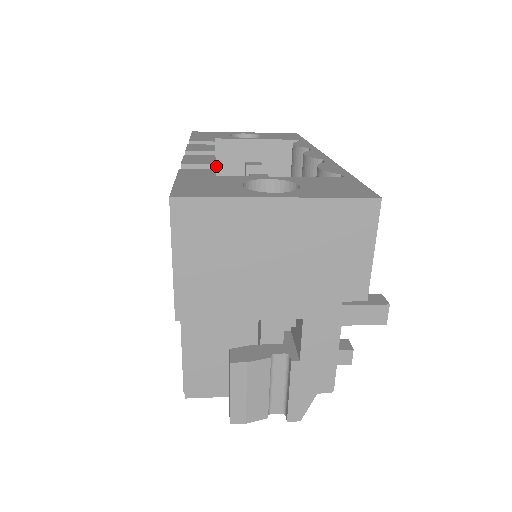
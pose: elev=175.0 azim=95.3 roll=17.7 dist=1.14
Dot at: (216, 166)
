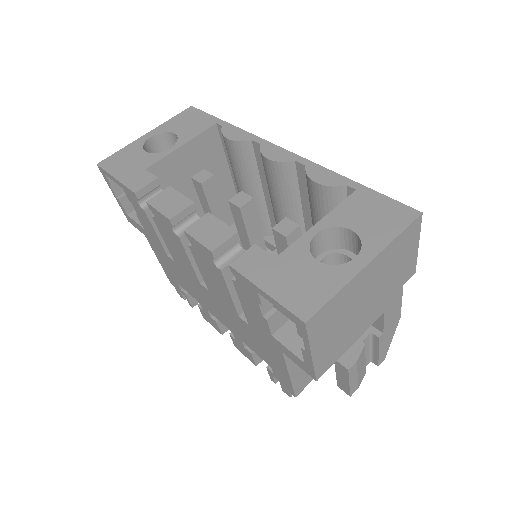
Dot at: occluded
